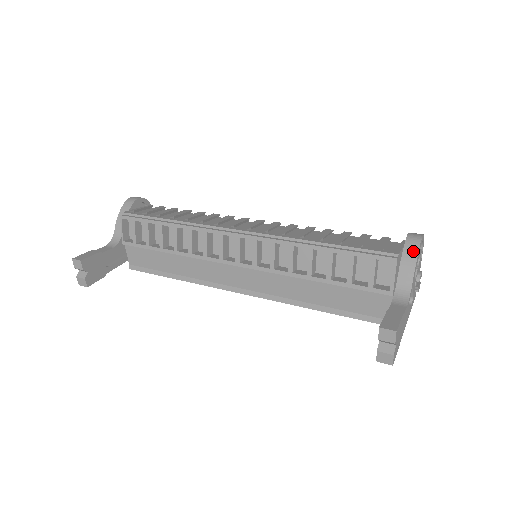
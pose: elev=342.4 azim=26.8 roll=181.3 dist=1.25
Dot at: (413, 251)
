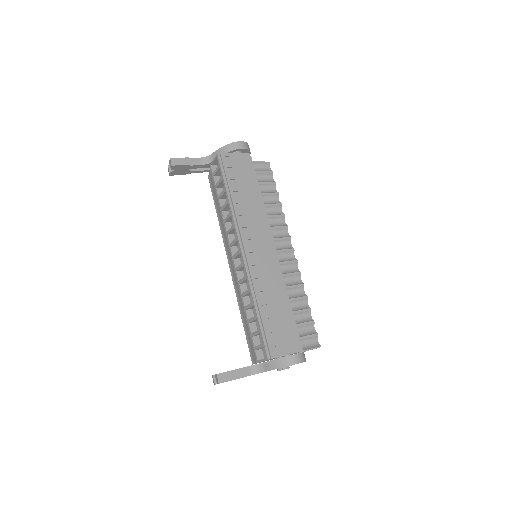
Dot at: (282, 364)
